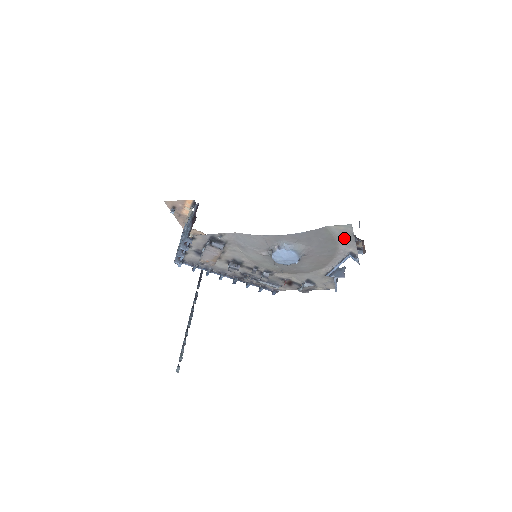
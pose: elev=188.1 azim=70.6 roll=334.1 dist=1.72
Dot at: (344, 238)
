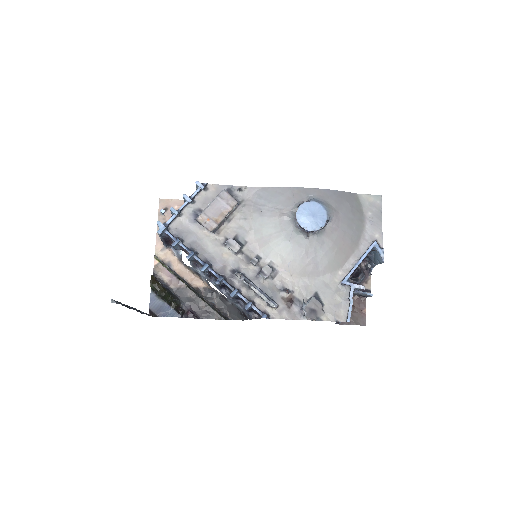
Dot at: (371, 216)
